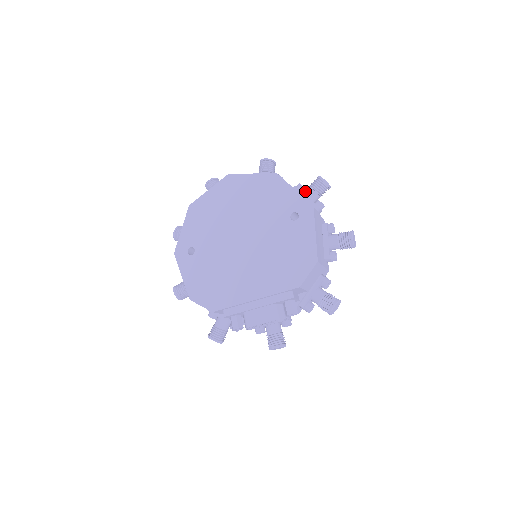
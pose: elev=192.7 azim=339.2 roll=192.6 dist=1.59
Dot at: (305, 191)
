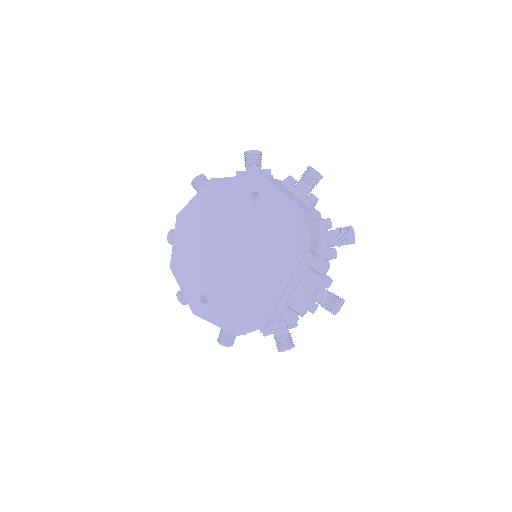
Dot at: occluded
